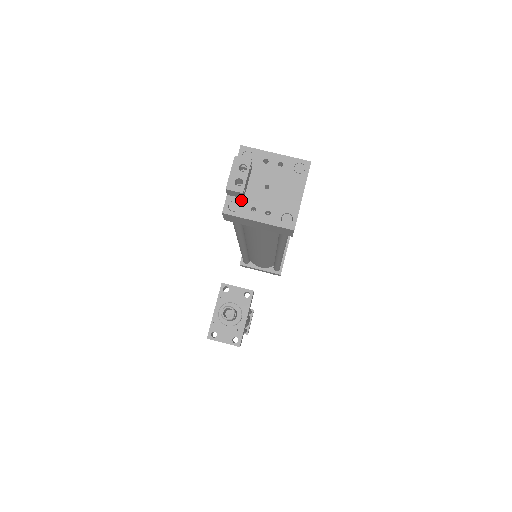
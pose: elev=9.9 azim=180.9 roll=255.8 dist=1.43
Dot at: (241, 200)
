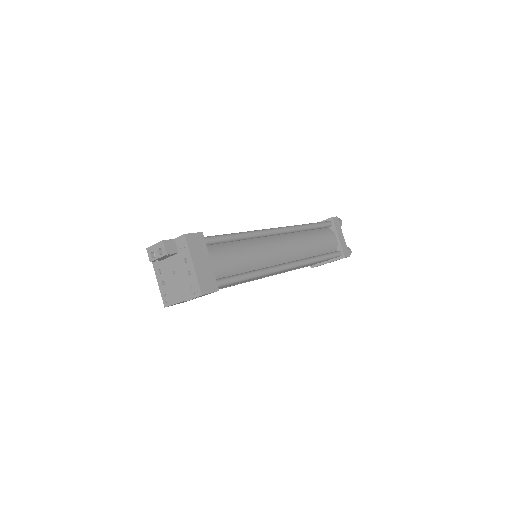
Dot at: occluded
